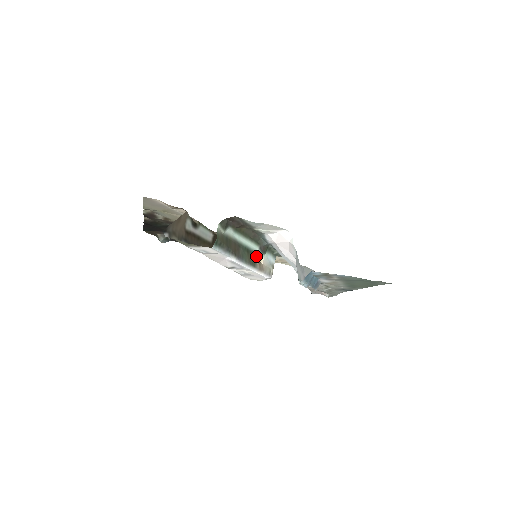
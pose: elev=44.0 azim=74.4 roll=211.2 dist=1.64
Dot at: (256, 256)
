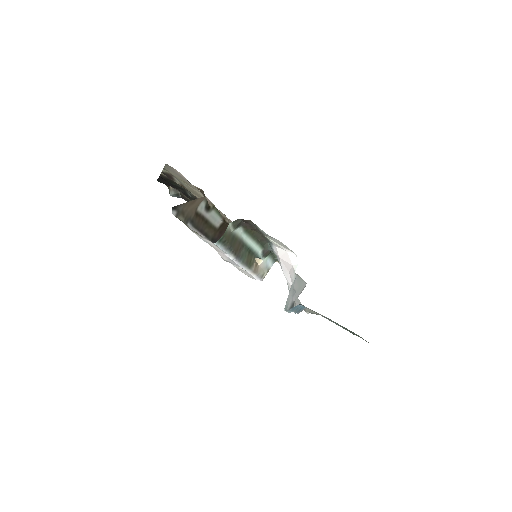
Dot at: (256, 257)
